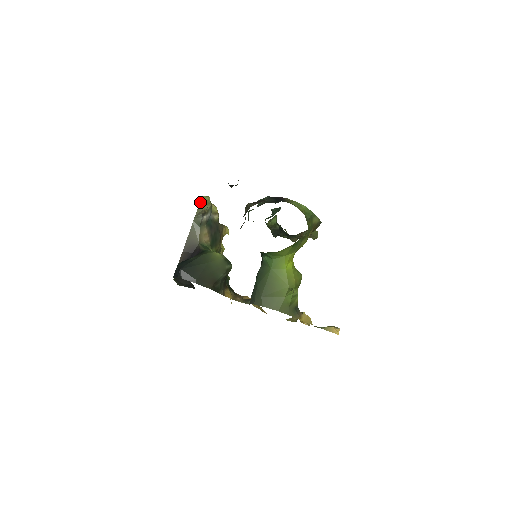
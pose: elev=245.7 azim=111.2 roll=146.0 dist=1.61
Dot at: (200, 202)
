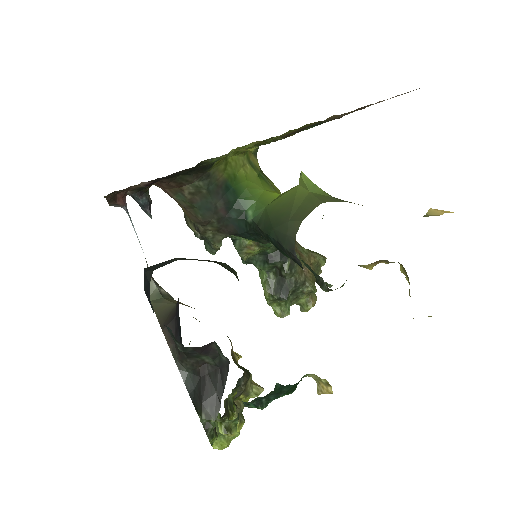
Dot at: occluded
